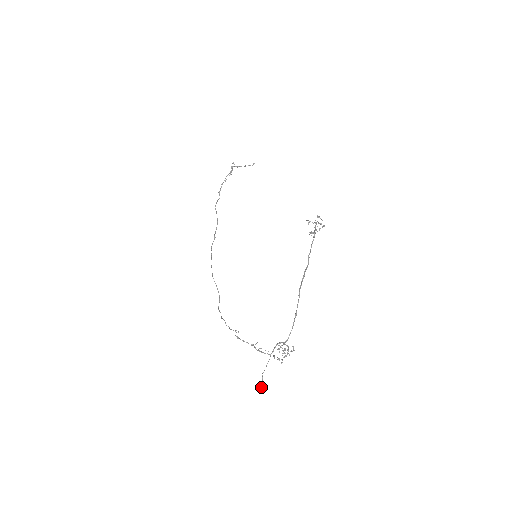
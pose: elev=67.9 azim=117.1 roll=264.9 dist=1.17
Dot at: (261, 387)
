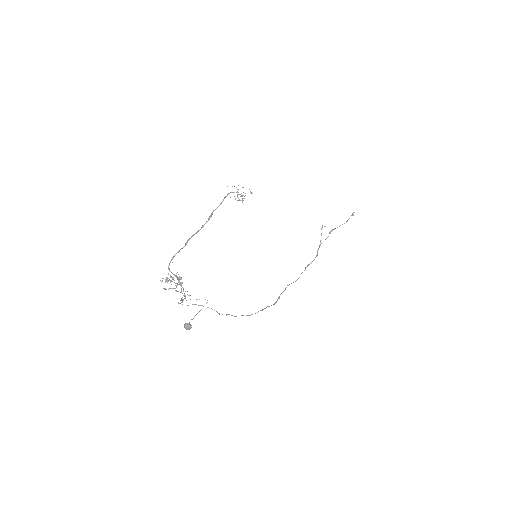
Dot at: (184, 326)
